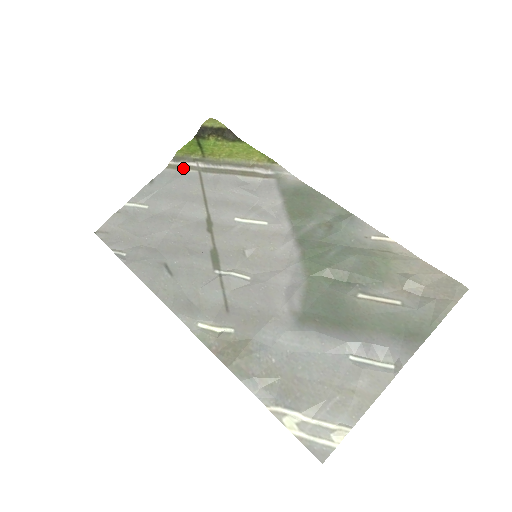
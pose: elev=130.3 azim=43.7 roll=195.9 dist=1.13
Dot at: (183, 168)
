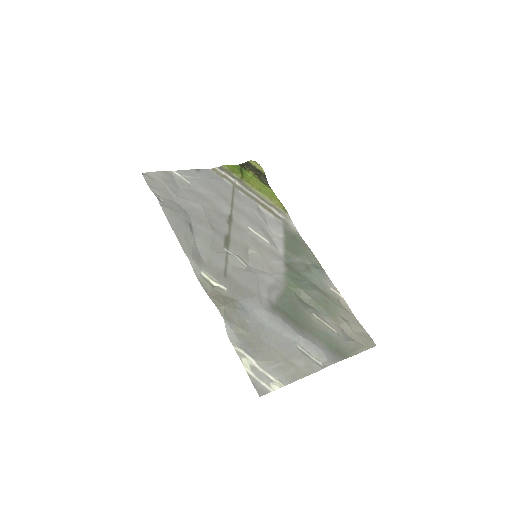
Dot at: (224, 177)
